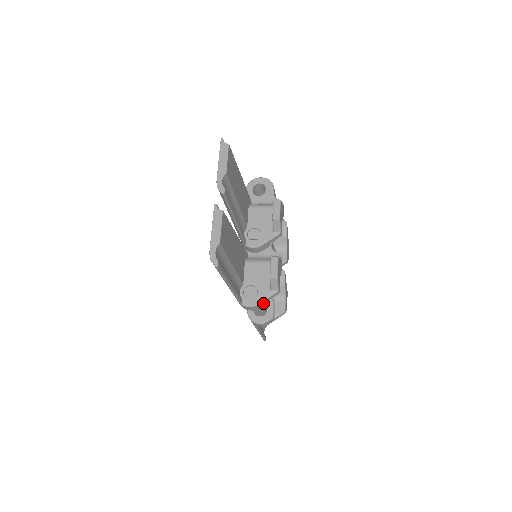
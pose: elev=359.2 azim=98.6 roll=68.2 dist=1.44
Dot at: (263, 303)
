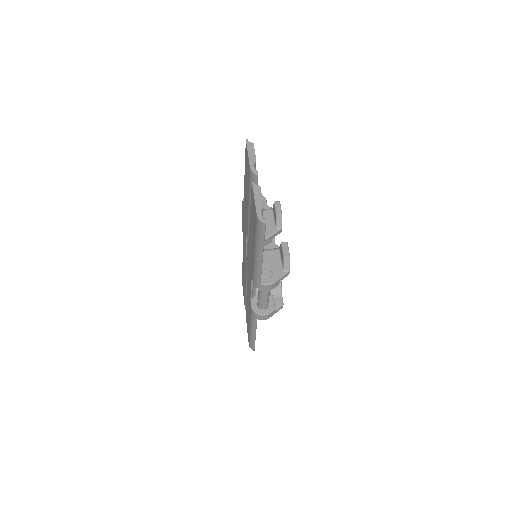
Dot at: (277, 282)
